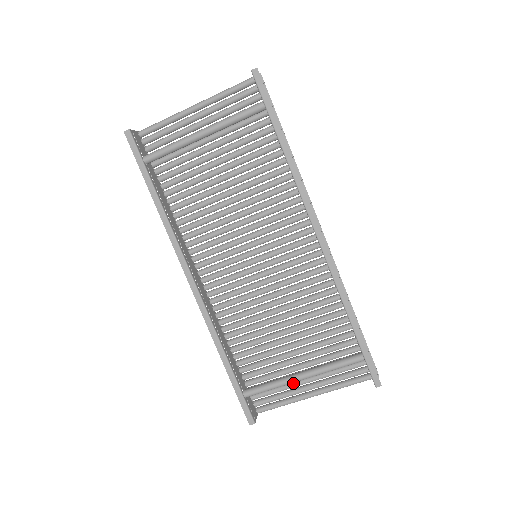
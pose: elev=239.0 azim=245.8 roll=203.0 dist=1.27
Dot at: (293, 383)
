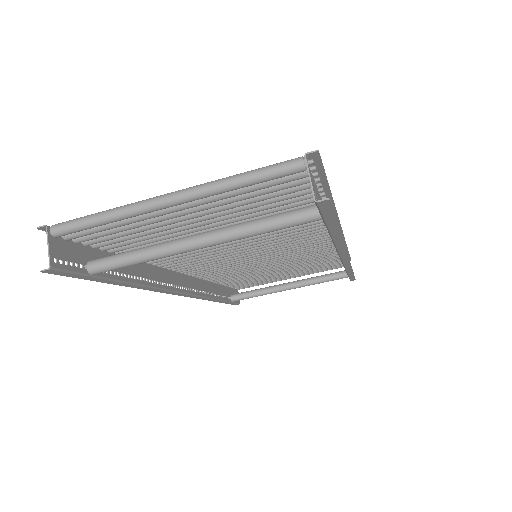
Dot at: (275, 279)
